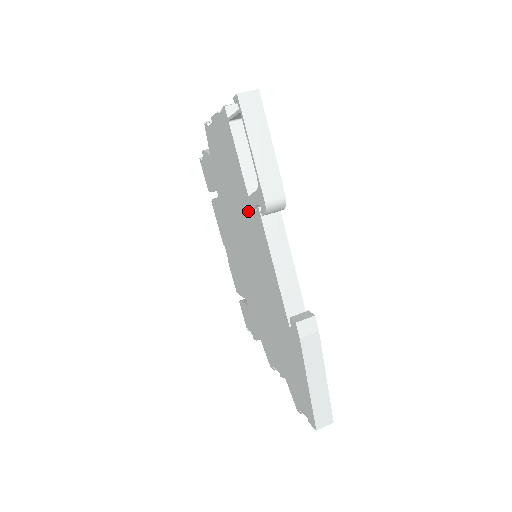
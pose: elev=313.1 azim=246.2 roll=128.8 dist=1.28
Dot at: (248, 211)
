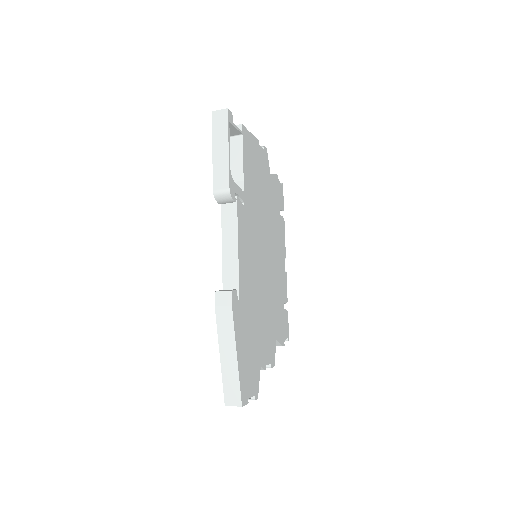
Dot at: occluded
